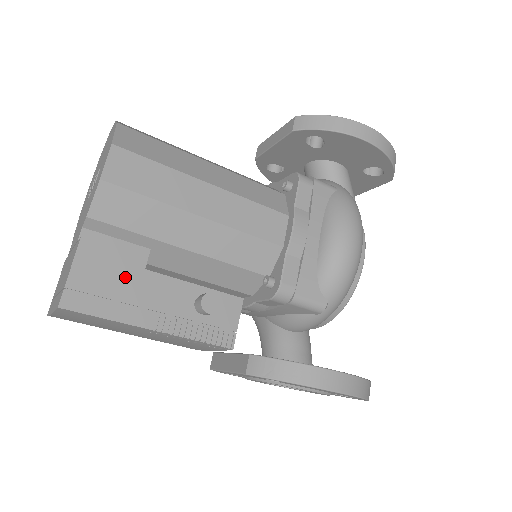
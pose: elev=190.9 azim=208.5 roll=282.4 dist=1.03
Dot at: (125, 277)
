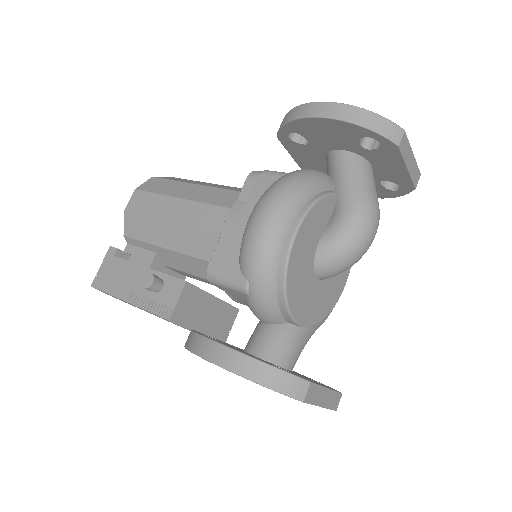
Dot at: (122, 268)
